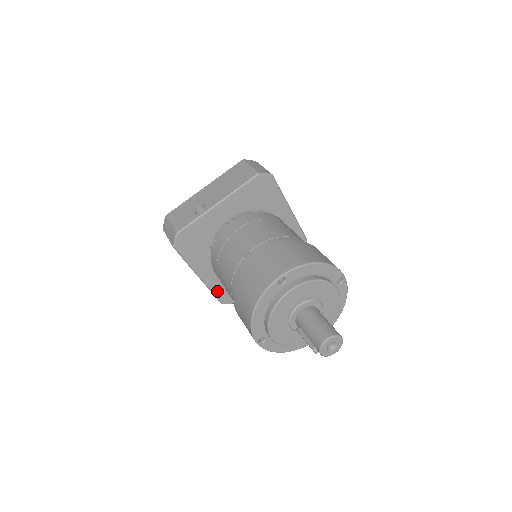
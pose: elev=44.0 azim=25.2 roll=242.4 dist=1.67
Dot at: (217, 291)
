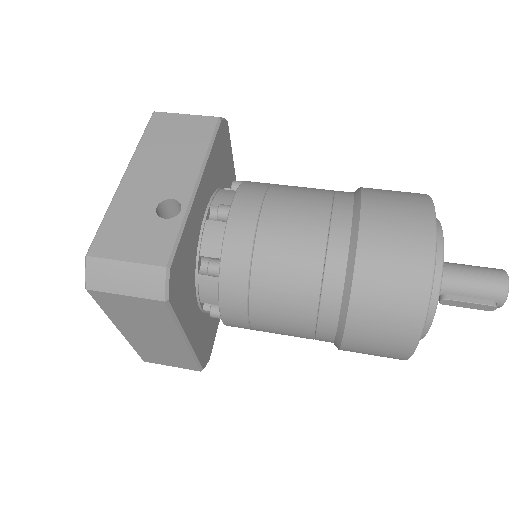
Dot at: (199, 352)
